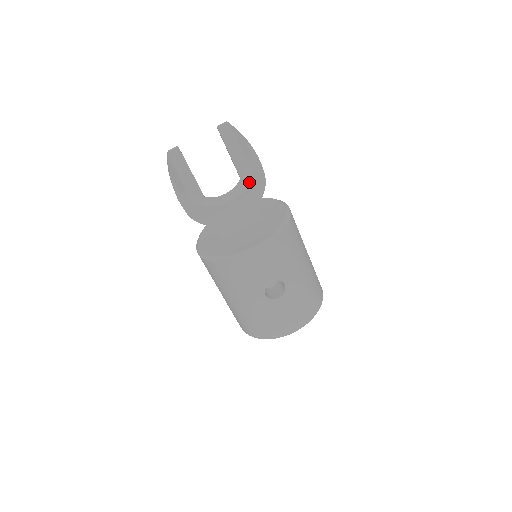
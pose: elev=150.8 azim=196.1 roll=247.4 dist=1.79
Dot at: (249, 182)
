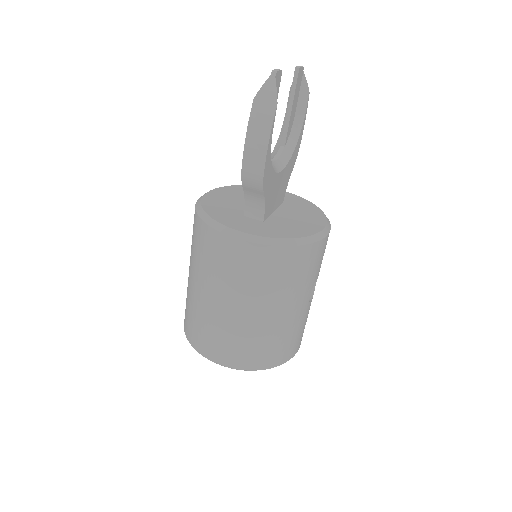
Dot at: (293, 151)
